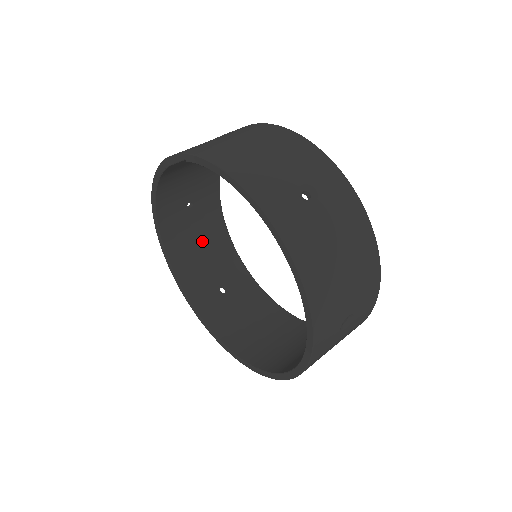
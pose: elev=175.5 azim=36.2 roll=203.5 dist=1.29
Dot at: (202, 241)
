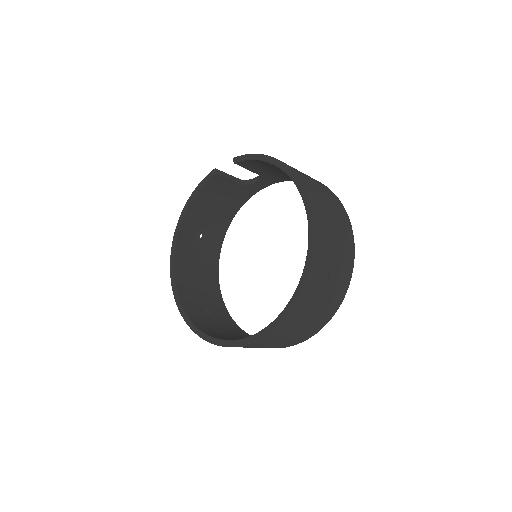
Dot at: (200, 271)
